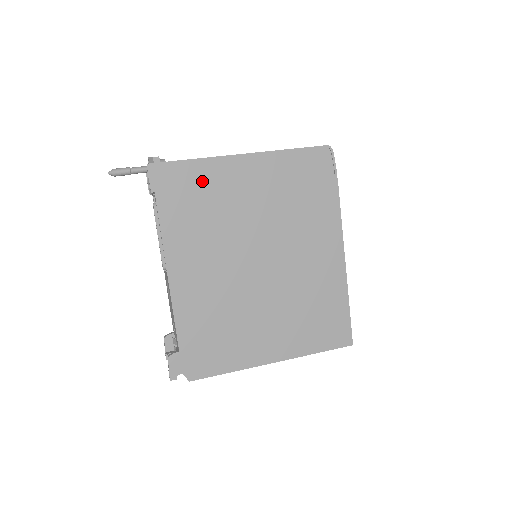
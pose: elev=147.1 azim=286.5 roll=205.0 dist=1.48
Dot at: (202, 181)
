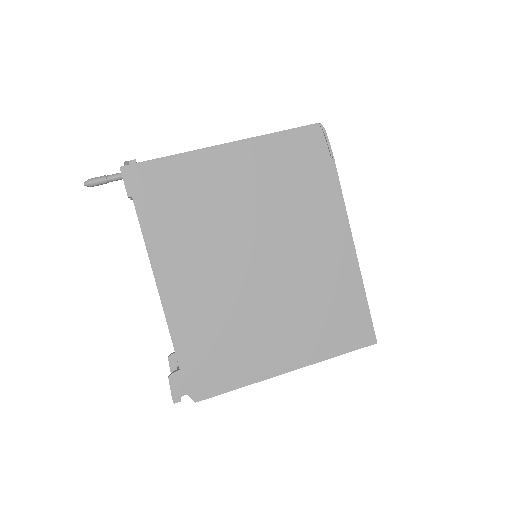
Dot at: (183, 178)
